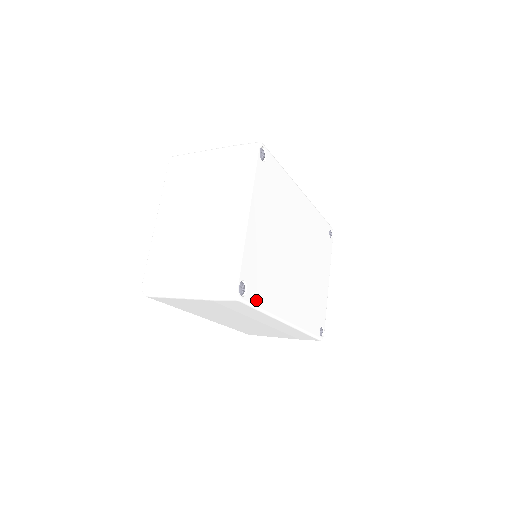
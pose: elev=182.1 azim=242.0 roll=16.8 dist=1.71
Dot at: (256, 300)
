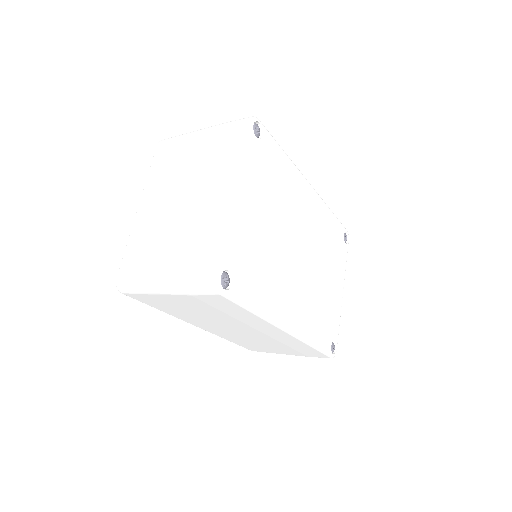
Dot at: (245, 297)
